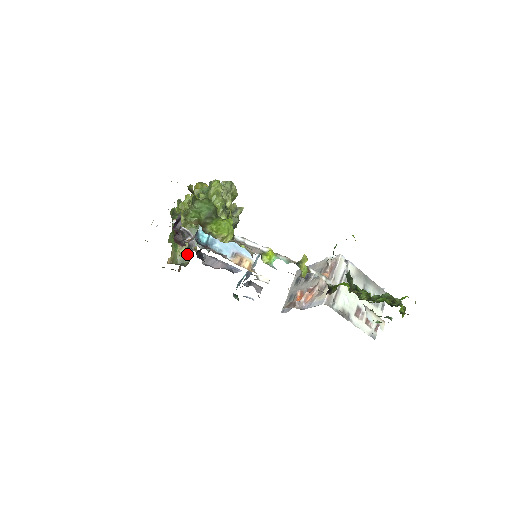
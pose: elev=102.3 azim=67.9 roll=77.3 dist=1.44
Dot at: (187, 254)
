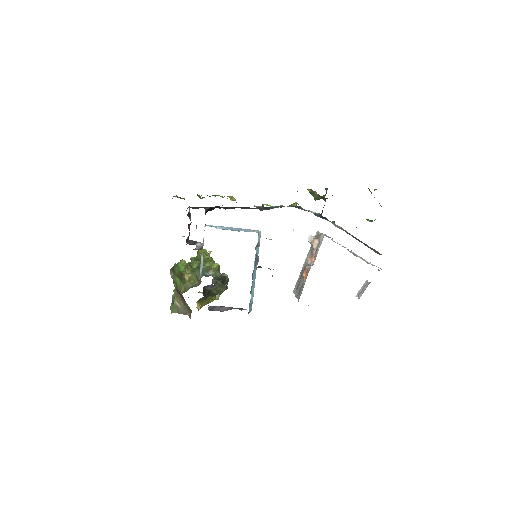
Dot at: (196, 282)
